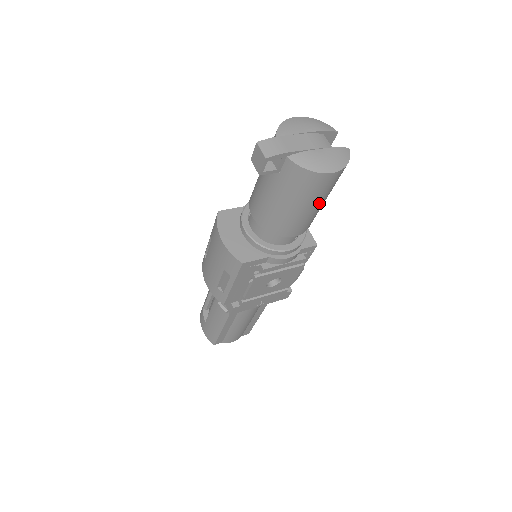
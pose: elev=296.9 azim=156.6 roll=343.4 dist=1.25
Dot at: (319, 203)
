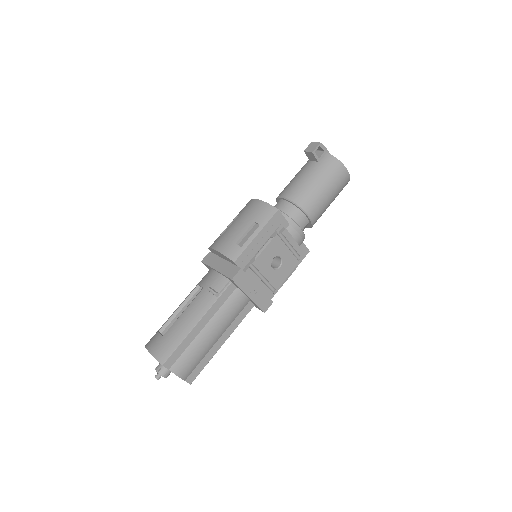
Dot at: (332, 195)
